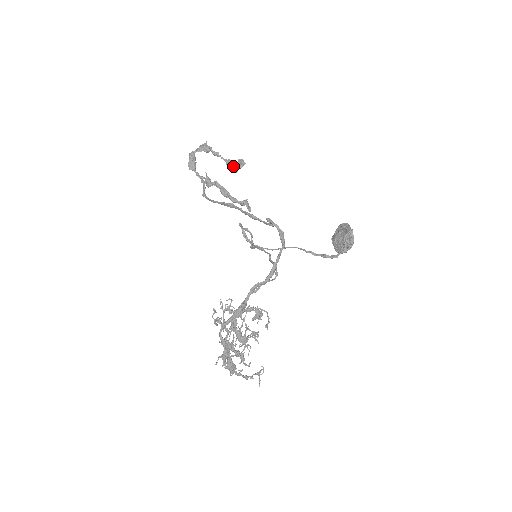
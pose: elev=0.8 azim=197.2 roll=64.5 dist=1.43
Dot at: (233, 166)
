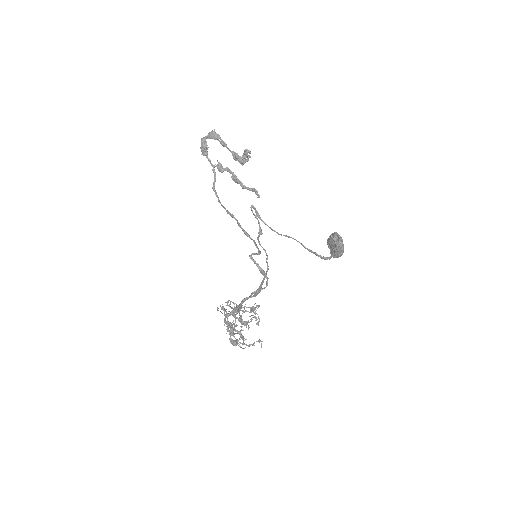
Dot at: (238, 161)
